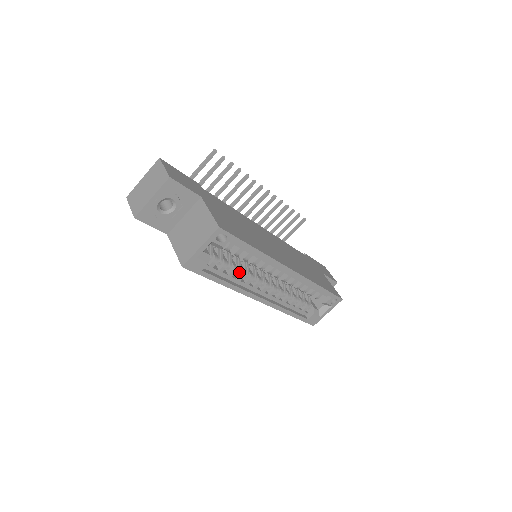
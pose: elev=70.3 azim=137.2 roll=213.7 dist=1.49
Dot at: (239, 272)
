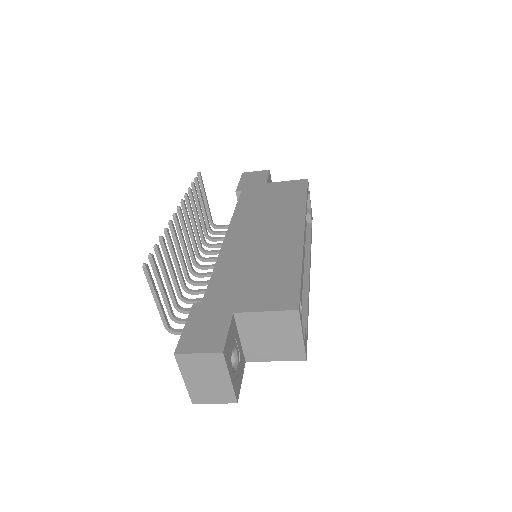
Dot at: occluded
